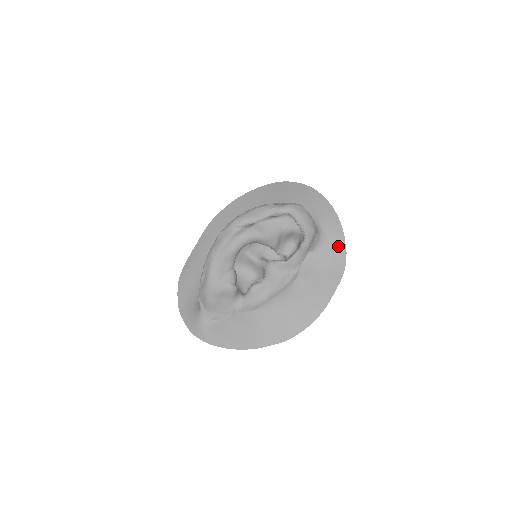
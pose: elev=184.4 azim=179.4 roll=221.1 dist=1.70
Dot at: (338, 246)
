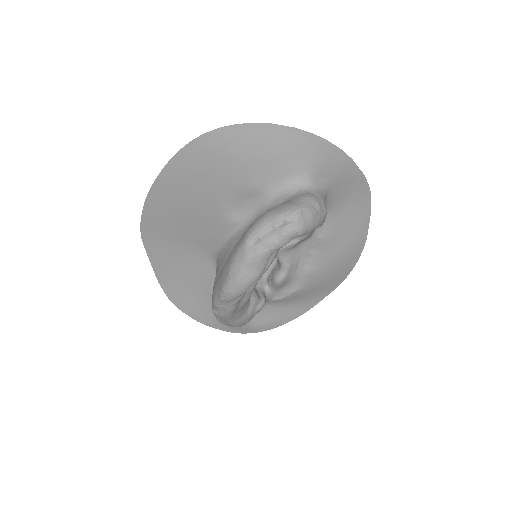
Dot at: (350, 176)
